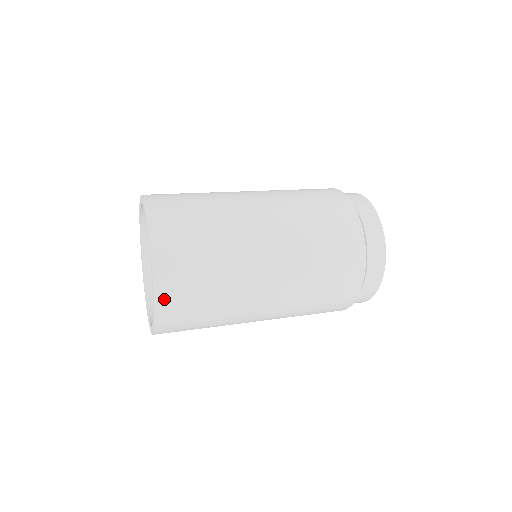
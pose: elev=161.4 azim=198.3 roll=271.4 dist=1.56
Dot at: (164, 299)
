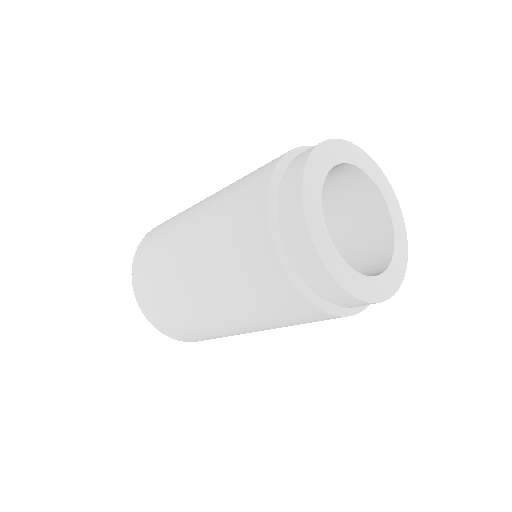
Dot at: (196, 341)
